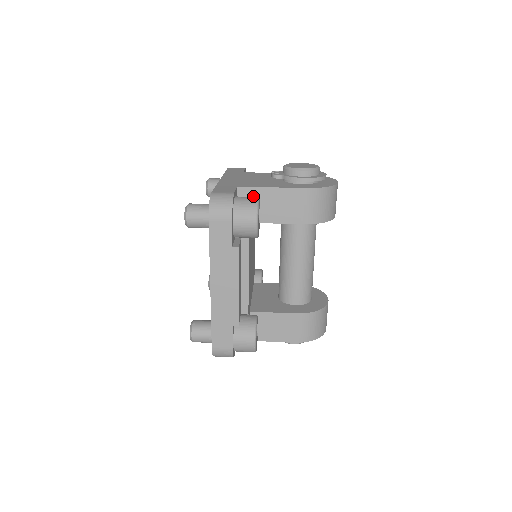
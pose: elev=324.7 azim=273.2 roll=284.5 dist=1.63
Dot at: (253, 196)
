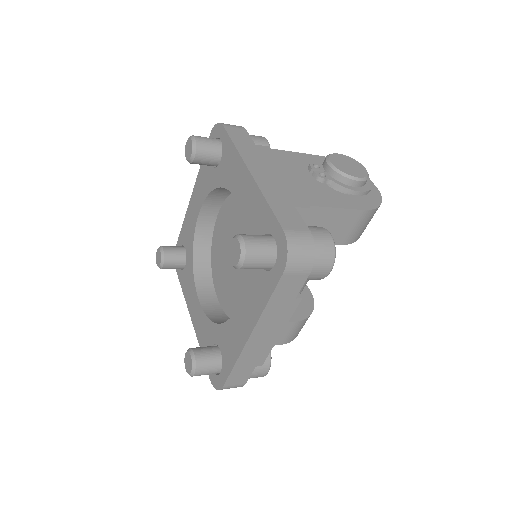
Dot at: (307, 216)
